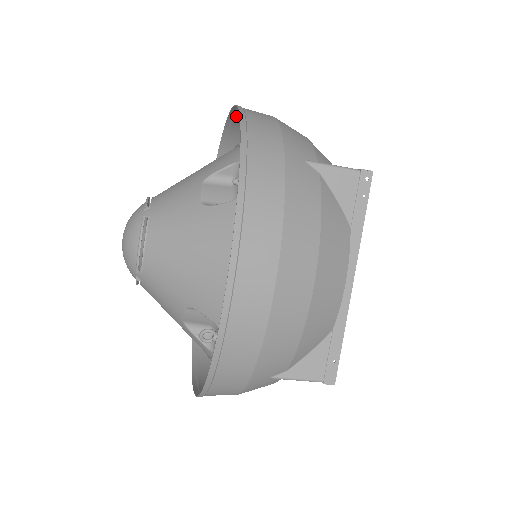
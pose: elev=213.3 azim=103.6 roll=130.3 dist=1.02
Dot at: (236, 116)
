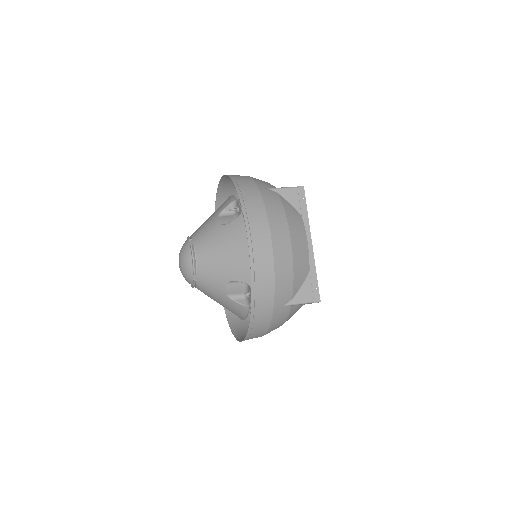
Dot at: (251, 229)
